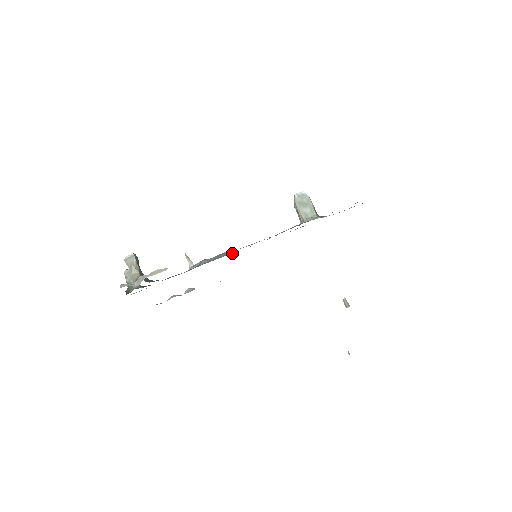
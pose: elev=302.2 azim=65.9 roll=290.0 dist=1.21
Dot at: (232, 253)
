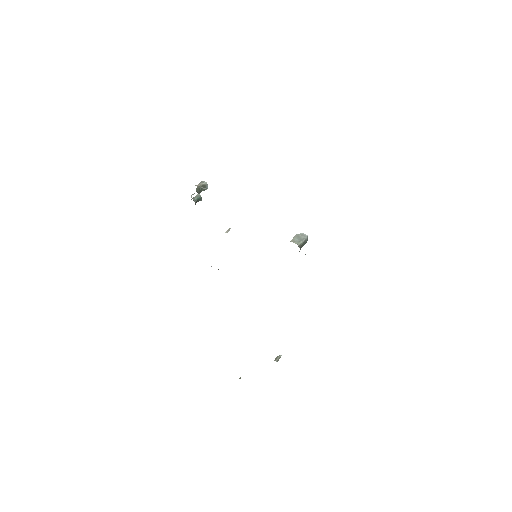
Dot at: occluded
